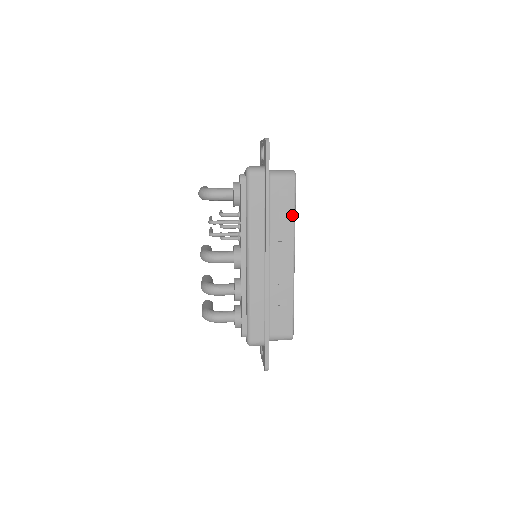
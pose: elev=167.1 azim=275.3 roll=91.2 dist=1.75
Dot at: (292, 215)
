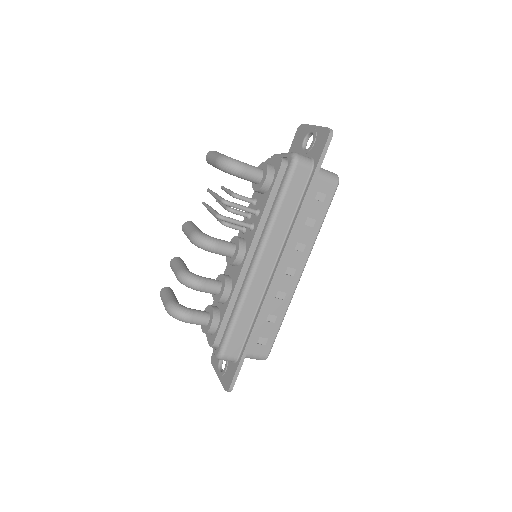
Dot at: (319, 224)
